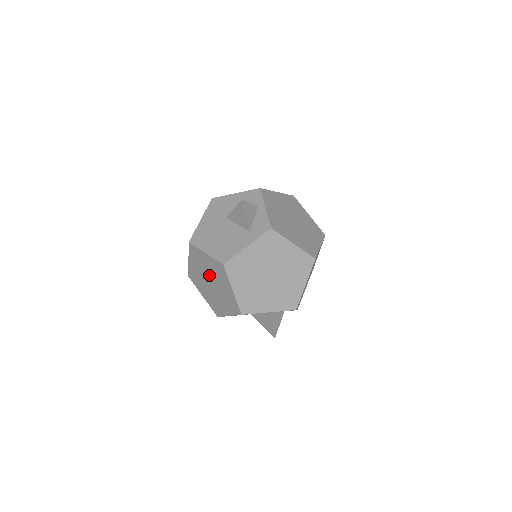
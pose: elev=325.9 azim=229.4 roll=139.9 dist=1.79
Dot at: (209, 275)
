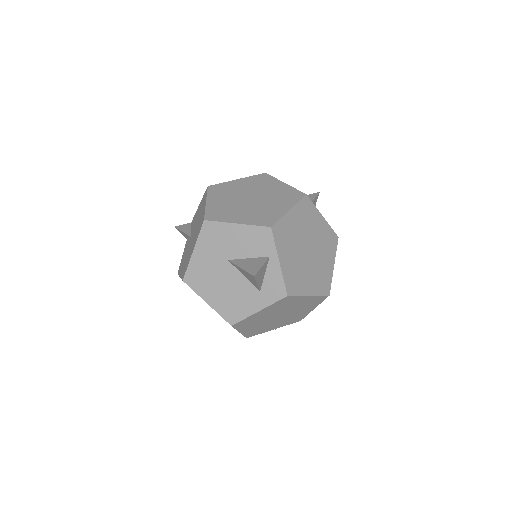
Dot at: occluded
